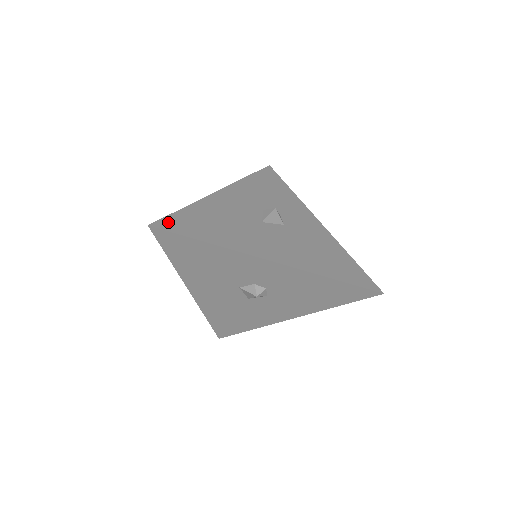
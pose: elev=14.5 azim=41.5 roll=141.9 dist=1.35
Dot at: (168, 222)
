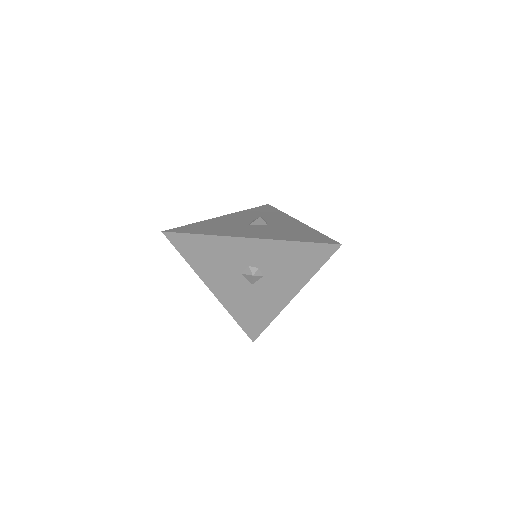
Dot at: (176, 229)
